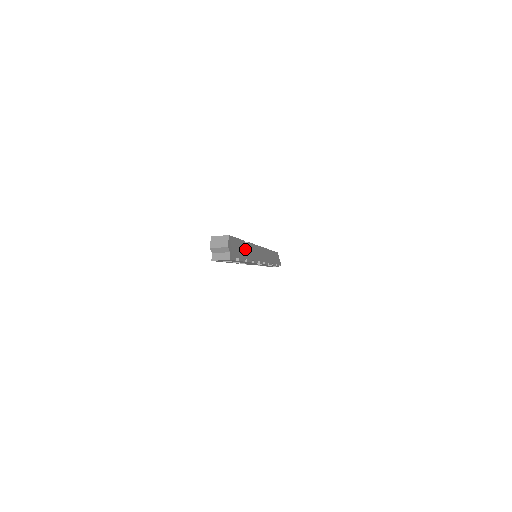
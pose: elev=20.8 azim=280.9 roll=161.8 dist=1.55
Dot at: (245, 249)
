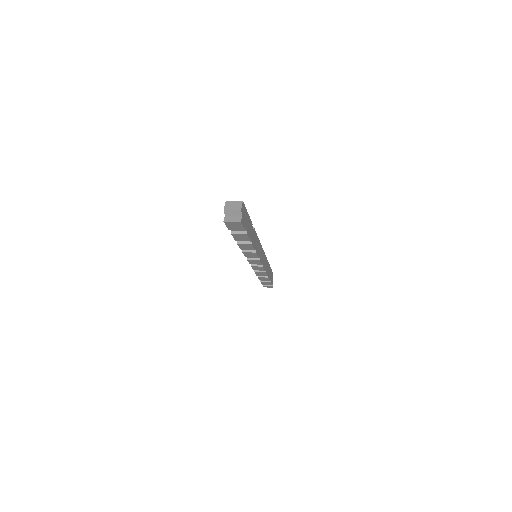
Dot at: (252, 231)
